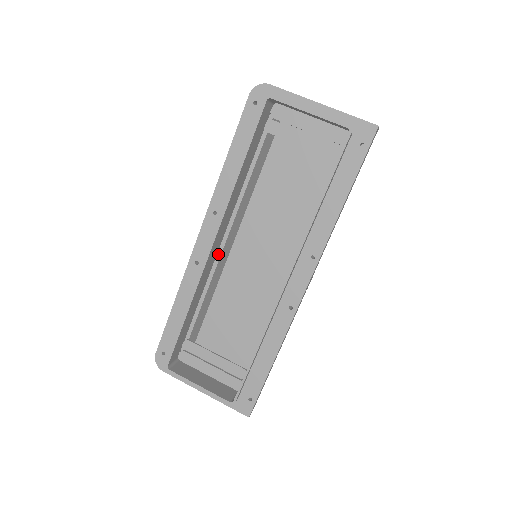
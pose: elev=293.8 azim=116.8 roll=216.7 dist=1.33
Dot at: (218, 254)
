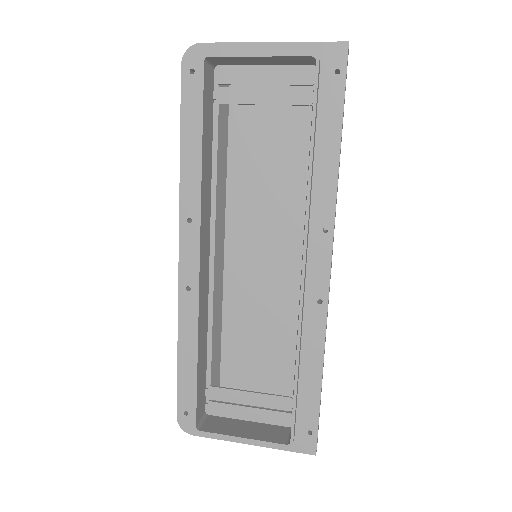
Dot at: (210, 270)
